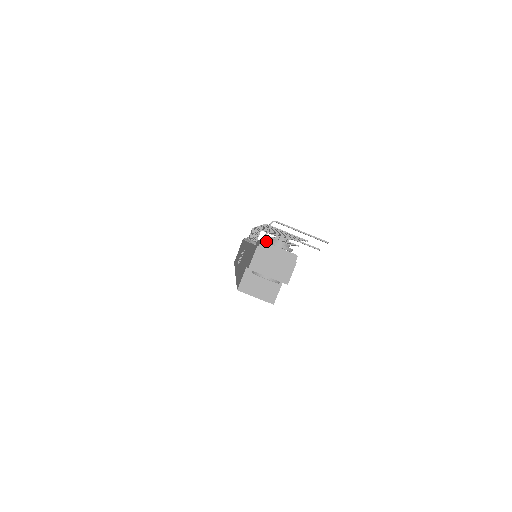
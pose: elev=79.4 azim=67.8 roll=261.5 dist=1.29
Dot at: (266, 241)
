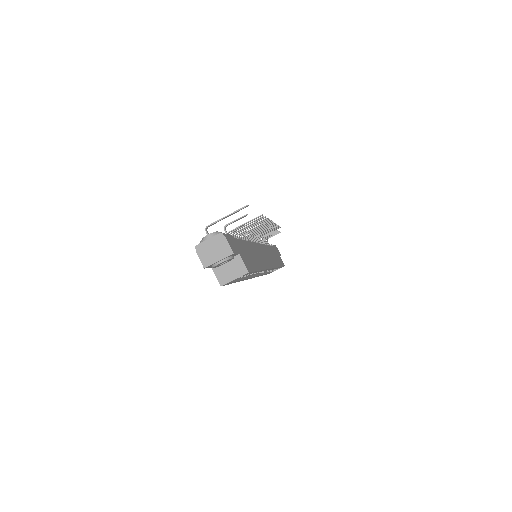
Dot at: occluded
